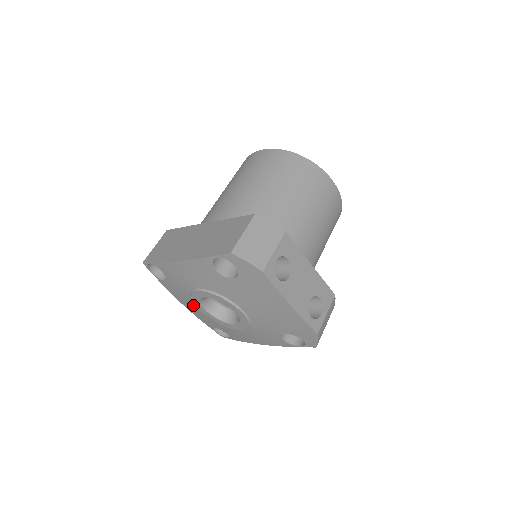
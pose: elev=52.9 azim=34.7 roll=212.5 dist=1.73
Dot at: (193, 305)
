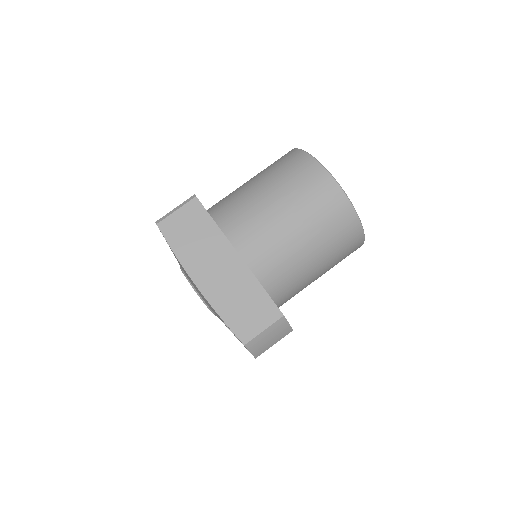
Dot at: occluded
